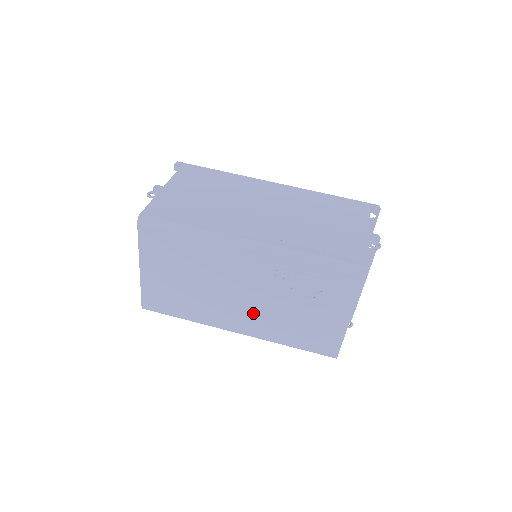
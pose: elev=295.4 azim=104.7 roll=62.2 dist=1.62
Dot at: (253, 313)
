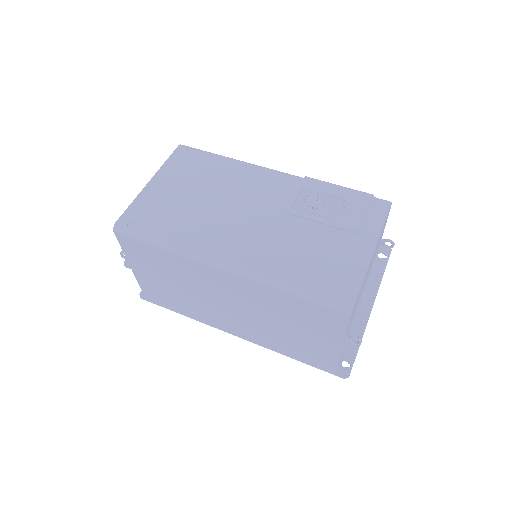
Dot at: (257, 236)
